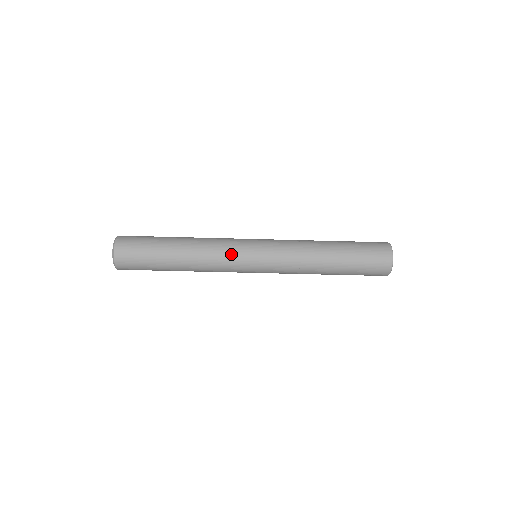
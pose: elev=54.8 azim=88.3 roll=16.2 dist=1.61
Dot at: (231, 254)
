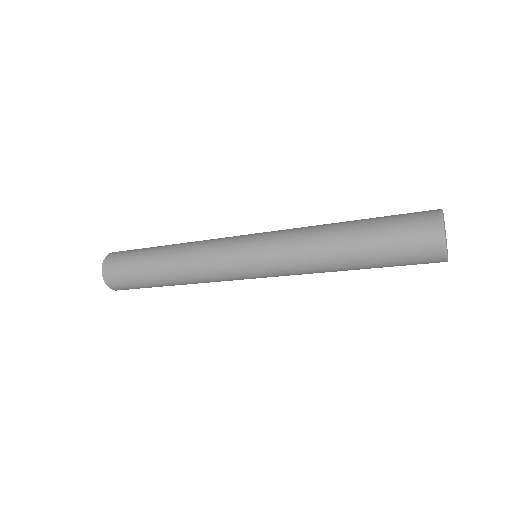
Dot at: (217, 259)
